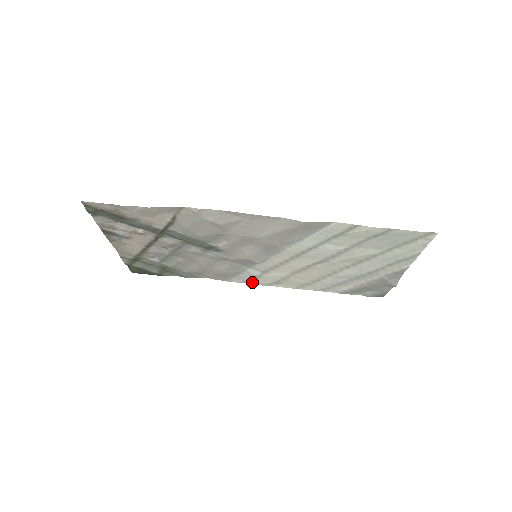
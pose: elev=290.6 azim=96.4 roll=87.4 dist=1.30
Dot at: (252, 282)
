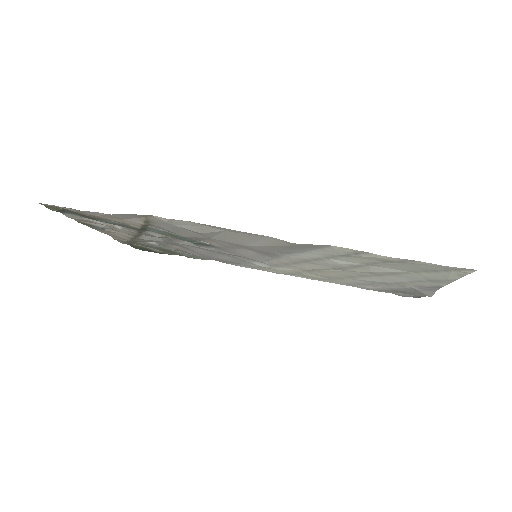
Dot at: (264, 270)
